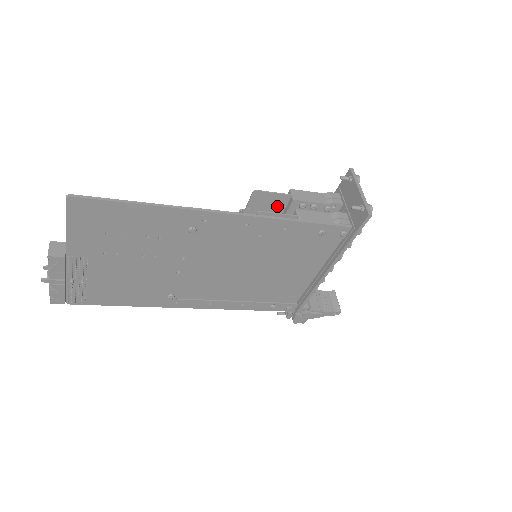
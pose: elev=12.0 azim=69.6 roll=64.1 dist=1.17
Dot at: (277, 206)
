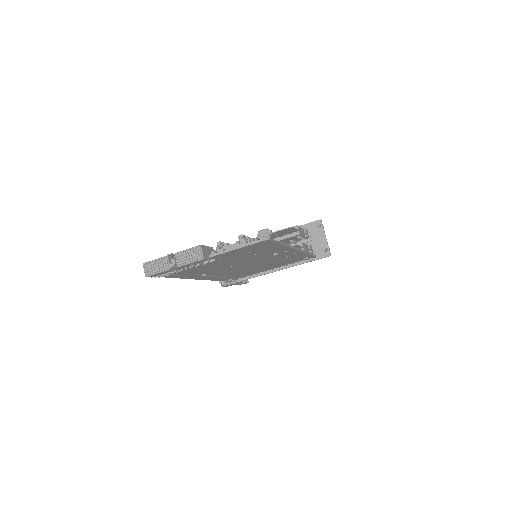
Dot at: (287, 233)
